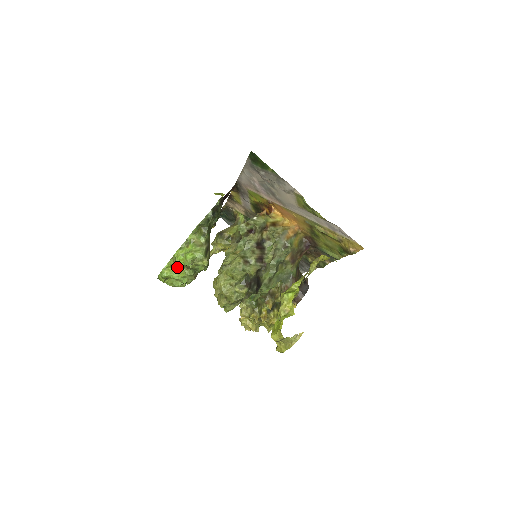
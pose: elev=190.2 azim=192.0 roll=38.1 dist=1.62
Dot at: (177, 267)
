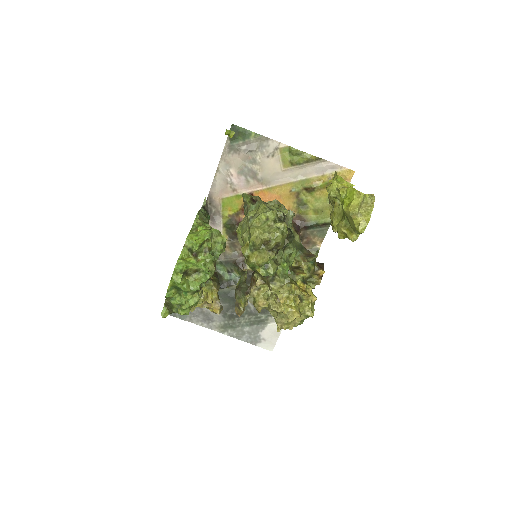
Dot at: (198, 243)
